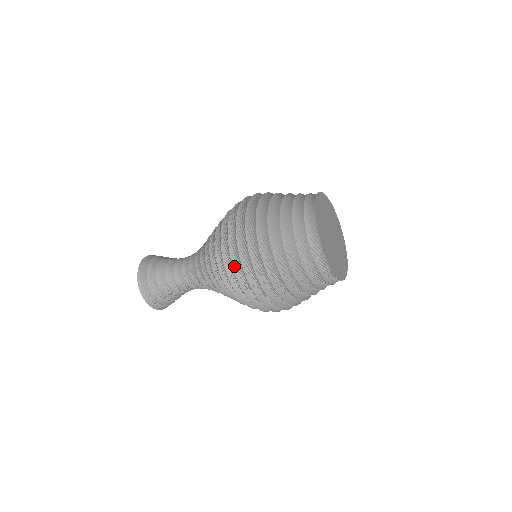
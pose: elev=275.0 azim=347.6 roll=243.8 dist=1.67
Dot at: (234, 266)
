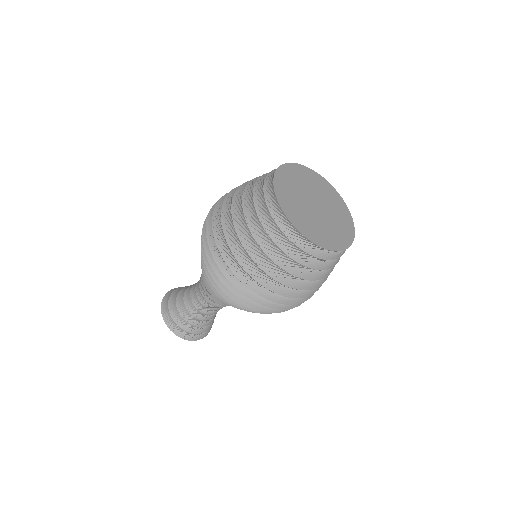
Dot at: (260, 309)
